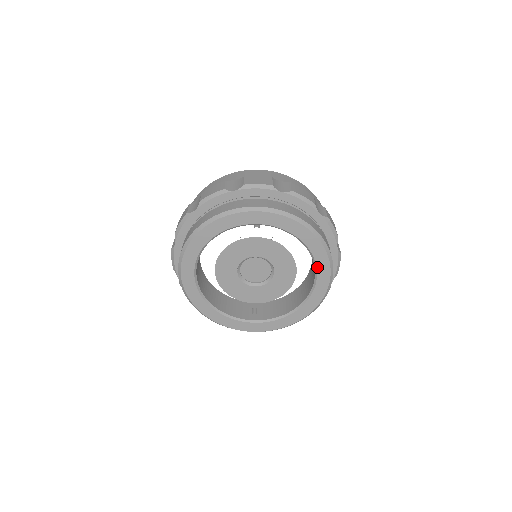
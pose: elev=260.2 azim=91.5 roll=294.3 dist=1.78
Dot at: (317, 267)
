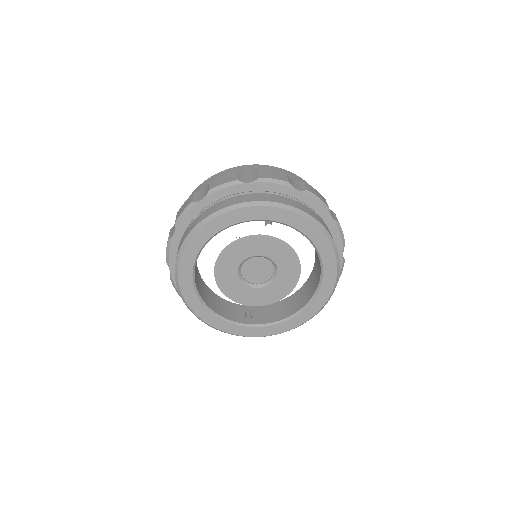
Dot at: (324, 272)
